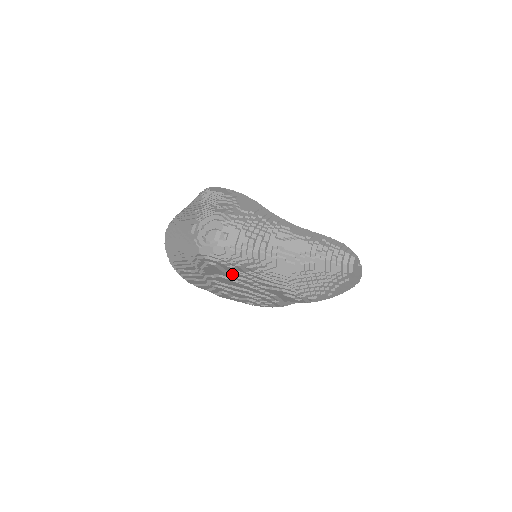
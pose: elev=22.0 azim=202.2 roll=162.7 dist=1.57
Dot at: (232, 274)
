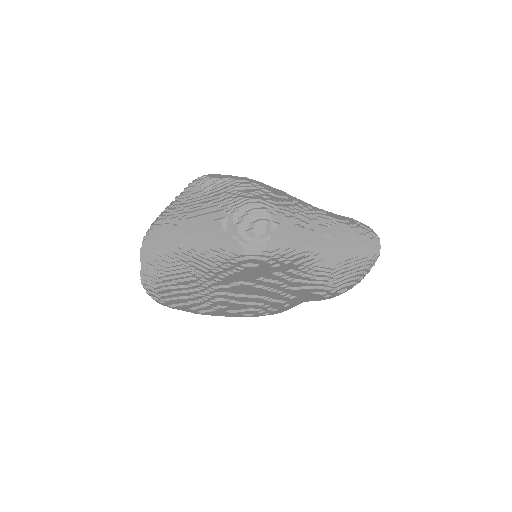
Dot at: (262, 277)
